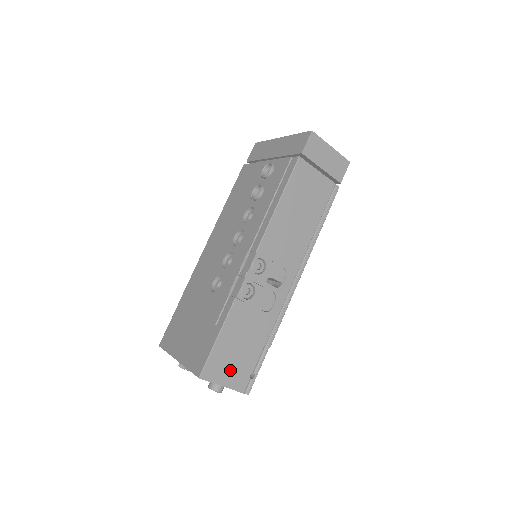
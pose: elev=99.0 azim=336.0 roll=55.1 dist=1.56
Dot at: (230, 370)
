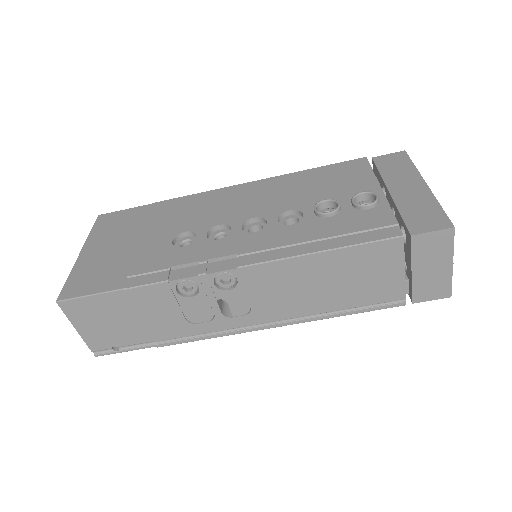
Dot at: (97, 325)
